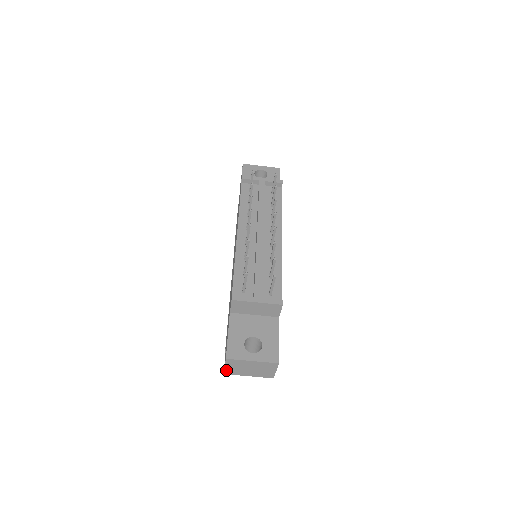
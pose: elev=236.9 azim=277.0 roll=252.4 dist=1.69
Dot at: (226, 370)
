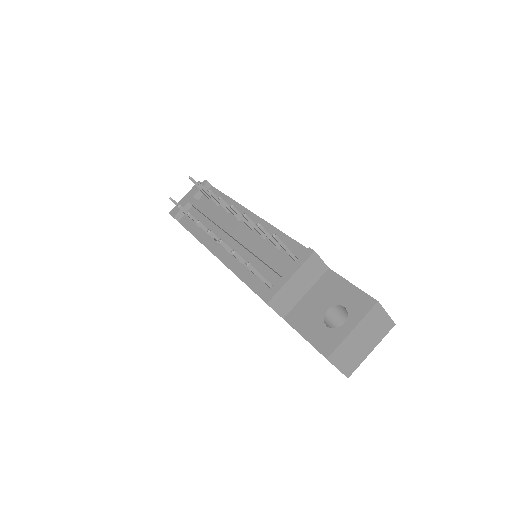
Dot at: (344, 371)
